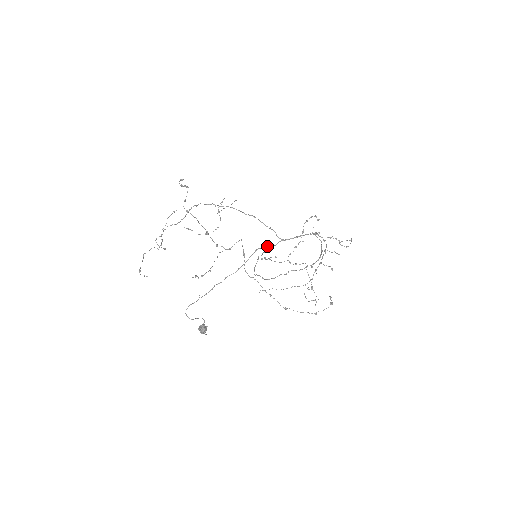
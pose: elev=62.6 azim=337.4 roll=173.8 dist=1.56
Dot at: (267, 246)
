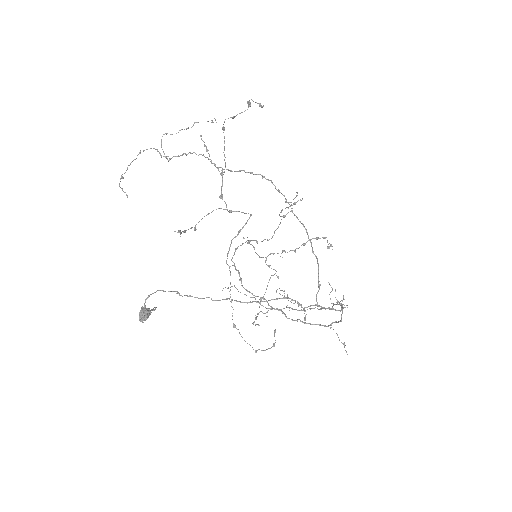
Dot at: (301, 305)
